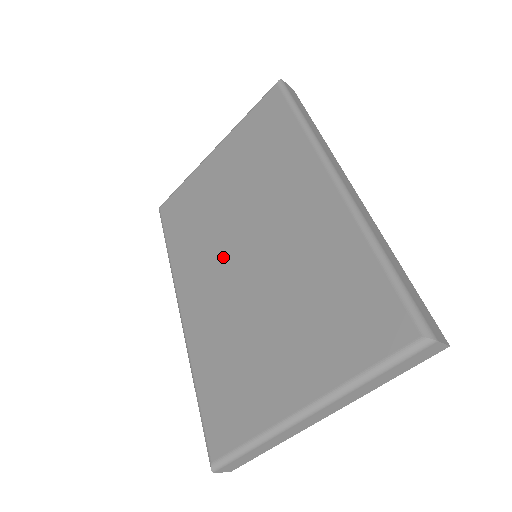
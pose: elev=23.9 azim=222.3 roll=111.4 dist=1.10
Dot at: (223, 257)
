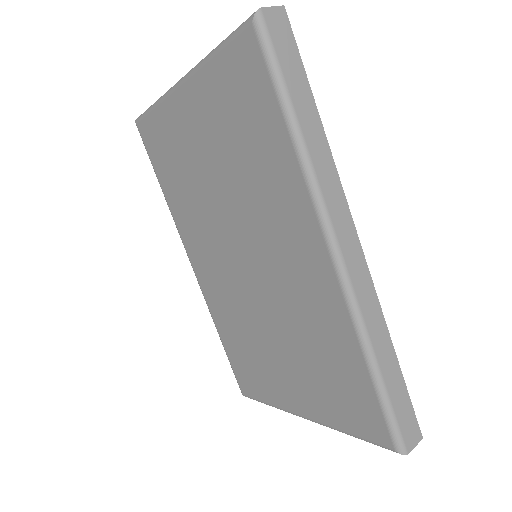
Dot at: (222, 248)
